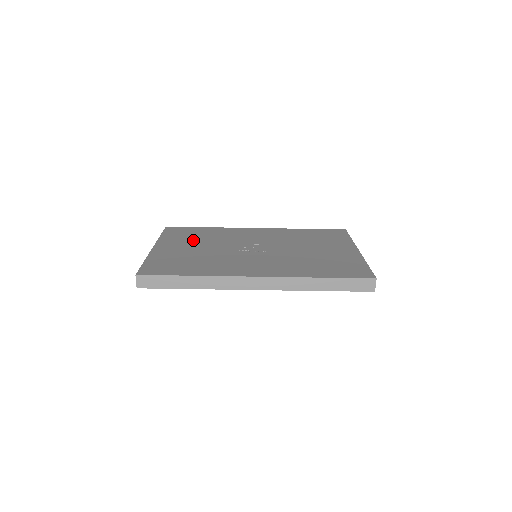
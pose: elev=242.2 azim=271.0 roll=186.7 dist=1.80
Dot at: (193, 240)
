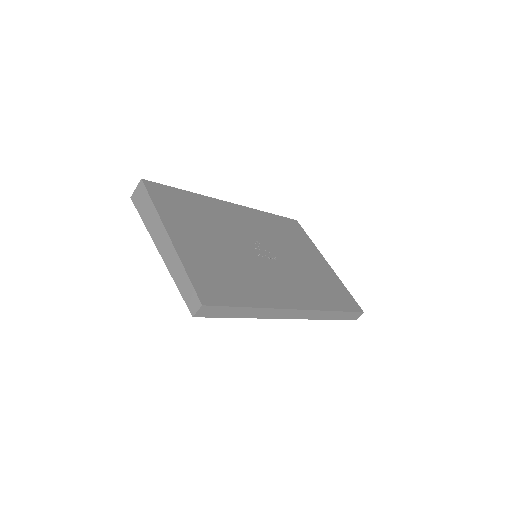
Dot at: (197, 223)
